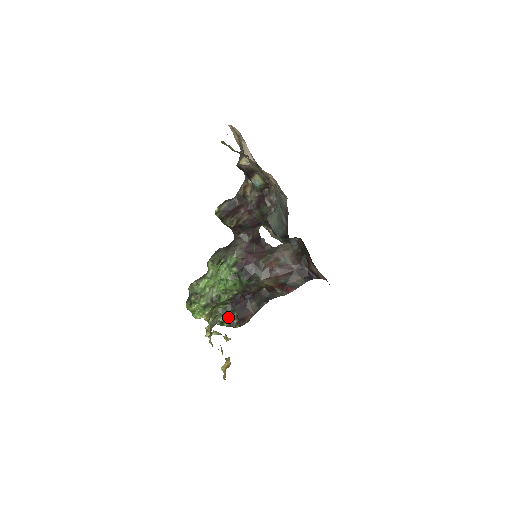
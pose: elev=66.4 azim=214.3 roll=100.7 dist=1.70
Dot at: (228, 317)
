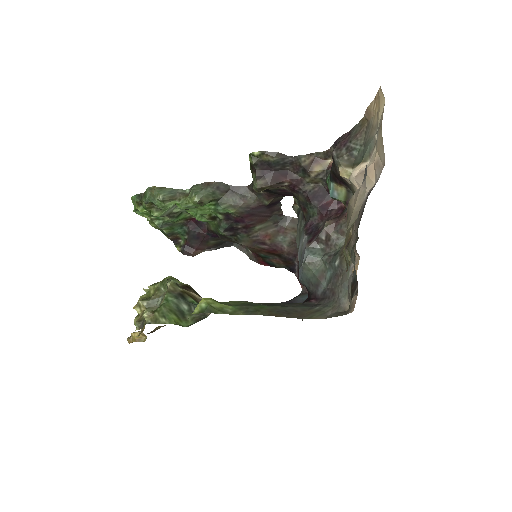
Dot at: (175, 233)
